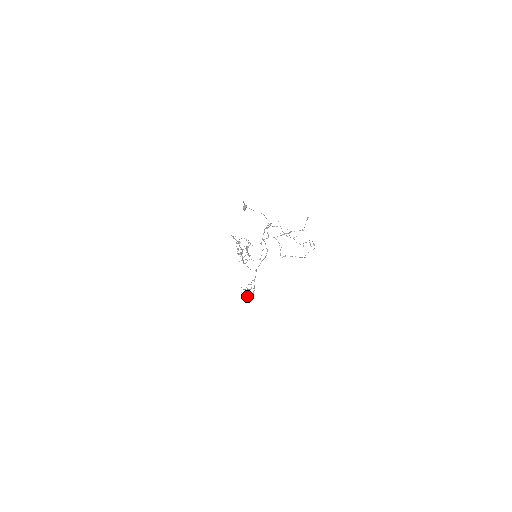
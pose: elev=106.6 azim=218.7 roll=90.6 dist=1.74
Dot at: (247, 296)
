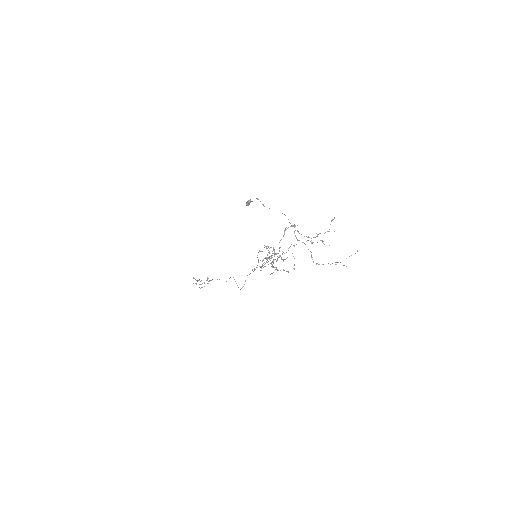
Dot at: (199, 287)
